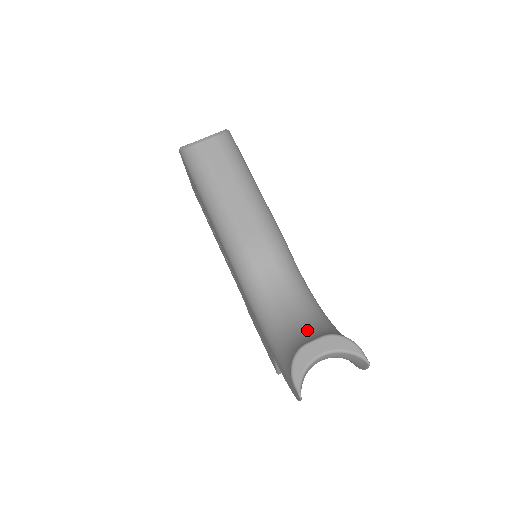
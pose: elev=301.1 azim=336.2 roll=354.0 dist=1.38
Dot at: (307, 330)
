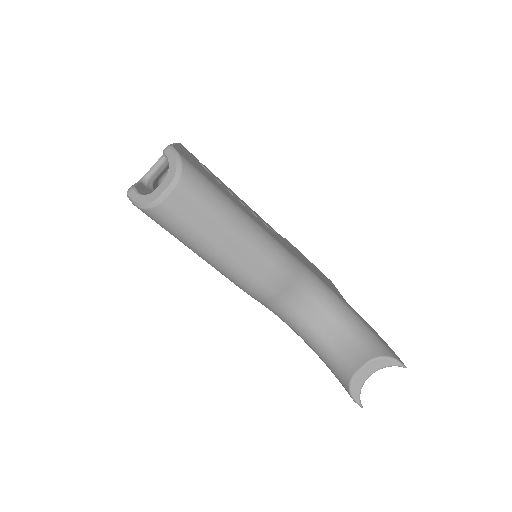
Dot at: (346, 347)
